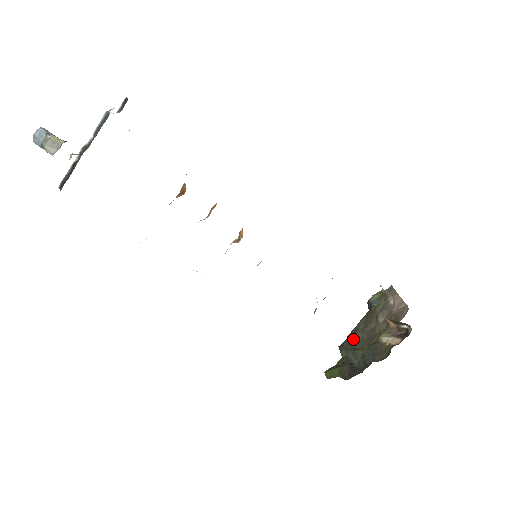
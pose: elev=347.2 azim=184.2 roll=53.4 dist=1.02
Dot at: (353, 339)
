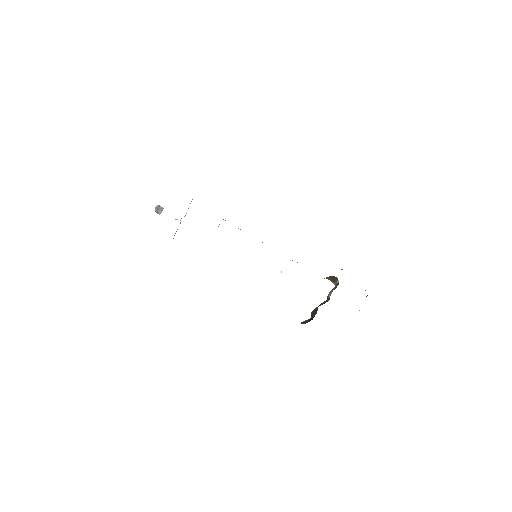
Dot at: occluded
